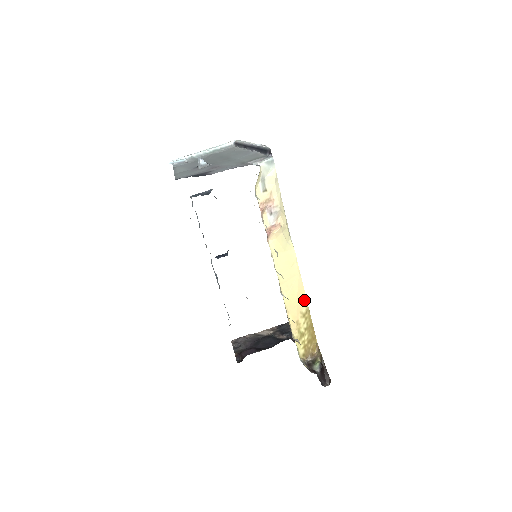
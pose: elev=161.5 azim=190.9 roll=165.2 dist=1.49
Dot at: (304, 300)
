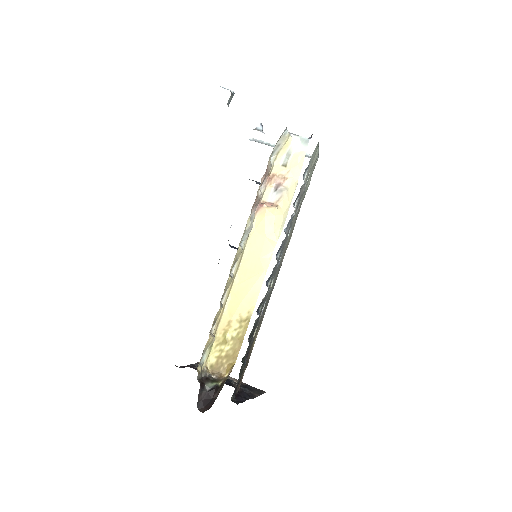
Dot at: (252, 305)
